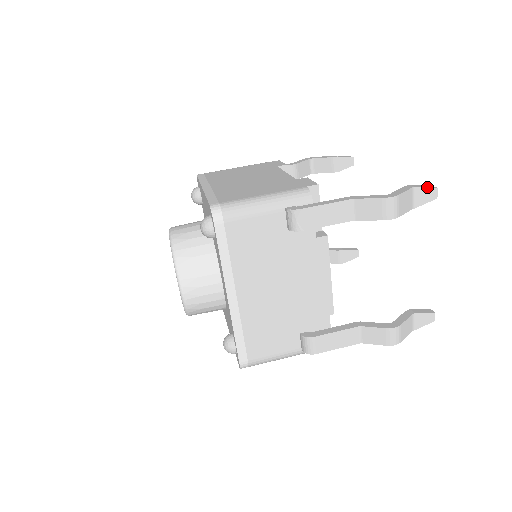
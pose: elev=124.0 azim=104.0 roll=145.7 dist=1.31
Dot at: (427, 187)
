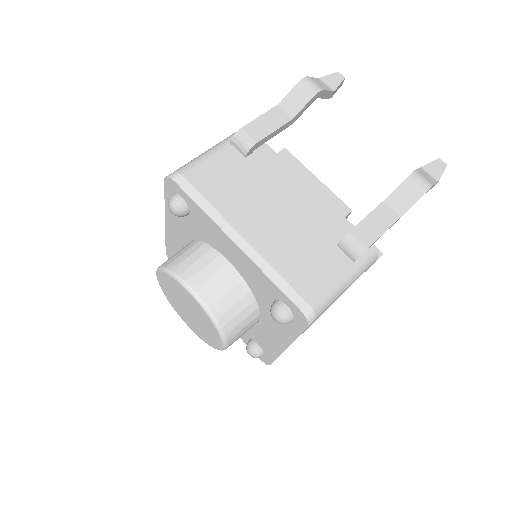
Dot at: (329, 74)
